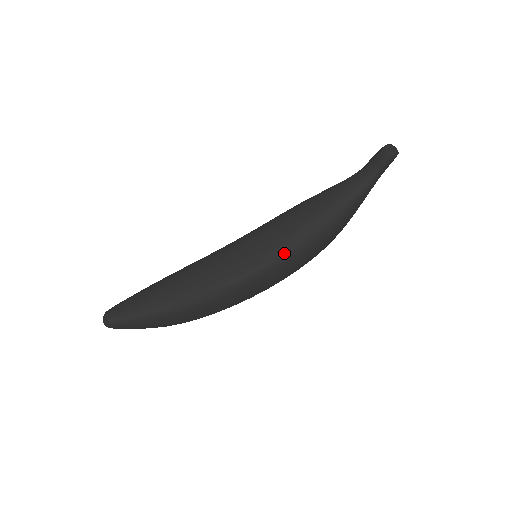
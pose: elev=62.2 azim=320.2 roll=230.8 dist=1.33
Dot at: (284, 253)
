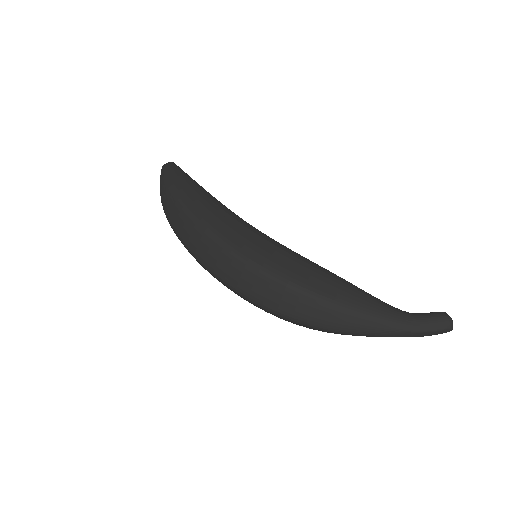
Dot at: (286, 247)
